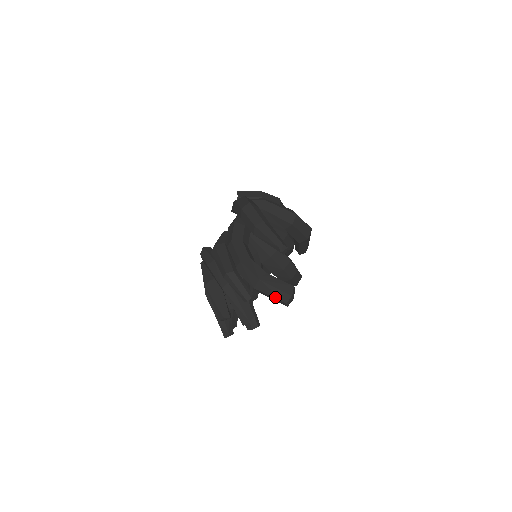
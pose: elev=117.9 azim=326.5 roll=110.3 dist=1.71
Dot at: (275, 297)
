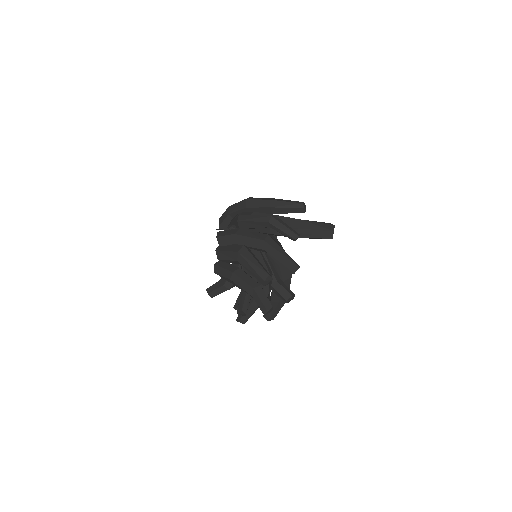
Dot at: (321, 229)
